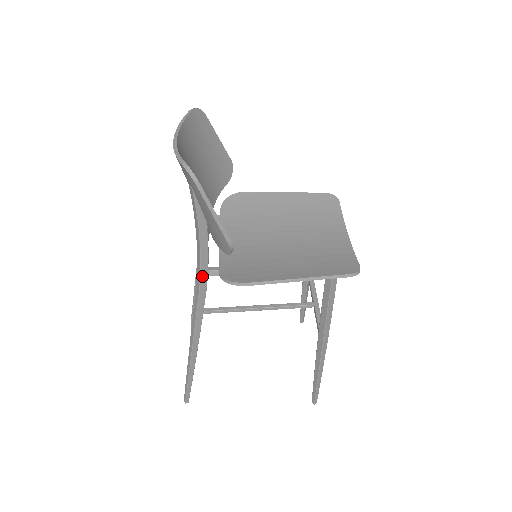
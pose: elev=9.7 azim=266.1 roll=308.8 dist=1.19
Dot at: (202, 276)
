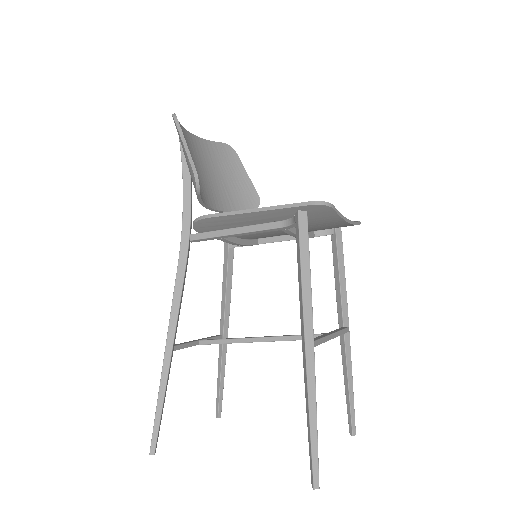
Dot at: (183, 238)
